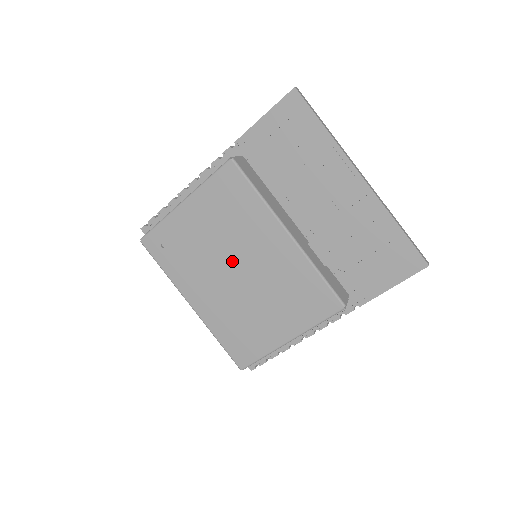
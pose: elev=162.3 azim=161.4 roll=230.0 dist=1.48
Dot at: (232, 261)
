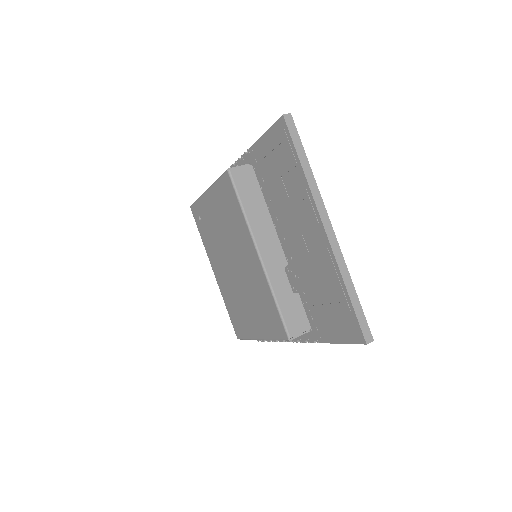
Dot at: (231, 255)
